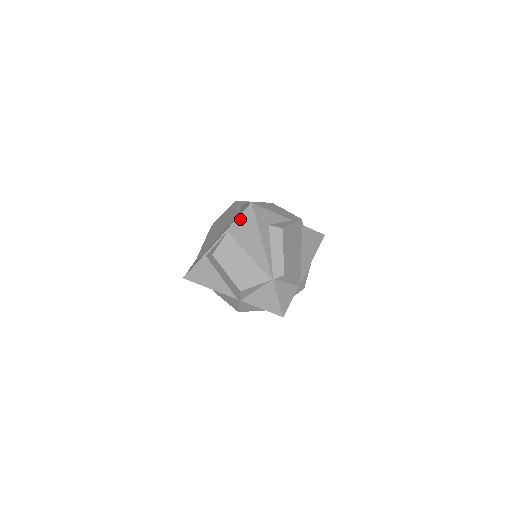
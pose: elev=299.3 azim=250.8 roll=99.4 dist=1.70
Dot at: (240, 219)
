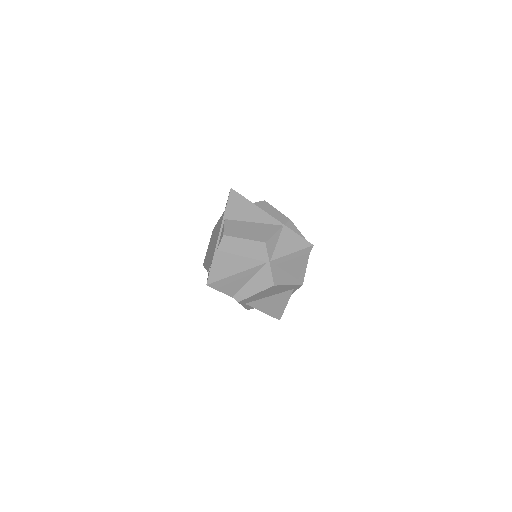
Dot at: (229, 204)
